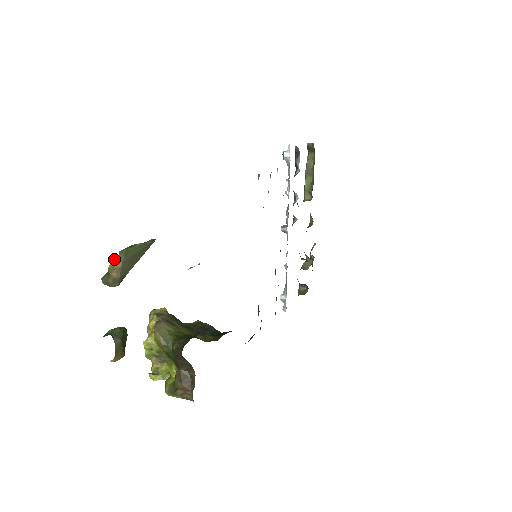
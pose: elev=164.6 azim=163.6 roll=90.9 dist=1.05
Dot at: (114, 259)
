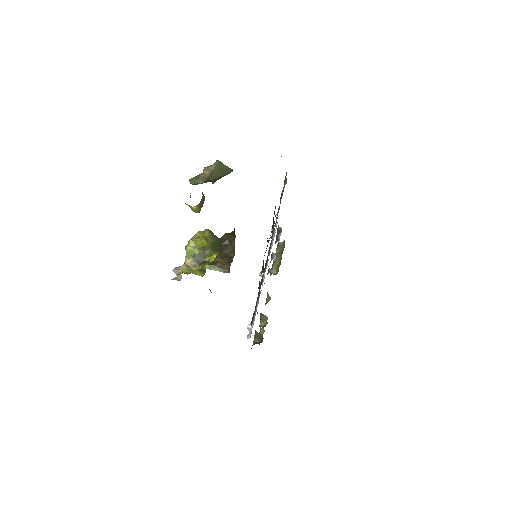
Dot at: (208, 166)
